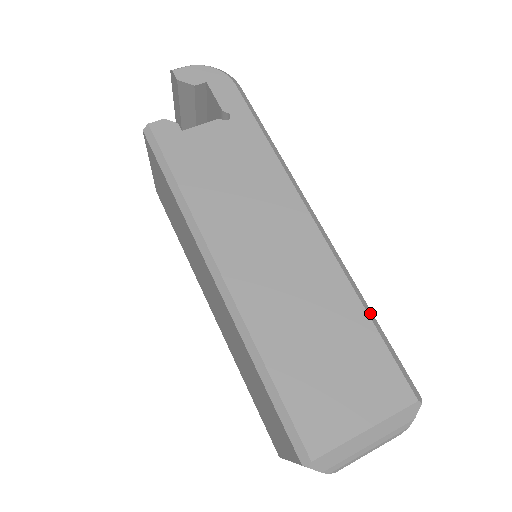
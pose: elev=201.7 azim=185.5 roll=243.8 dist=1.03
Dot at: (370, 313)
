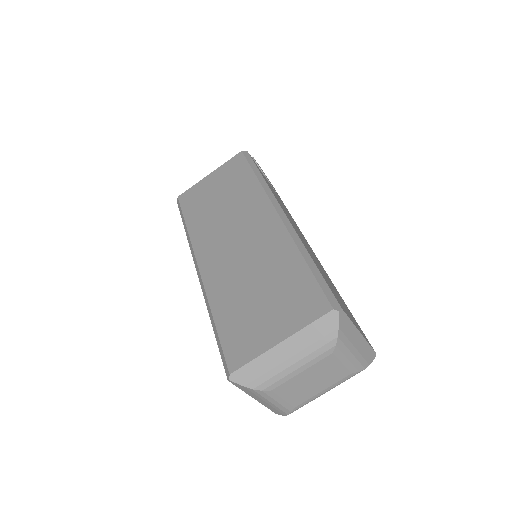
Dot at: occluded
